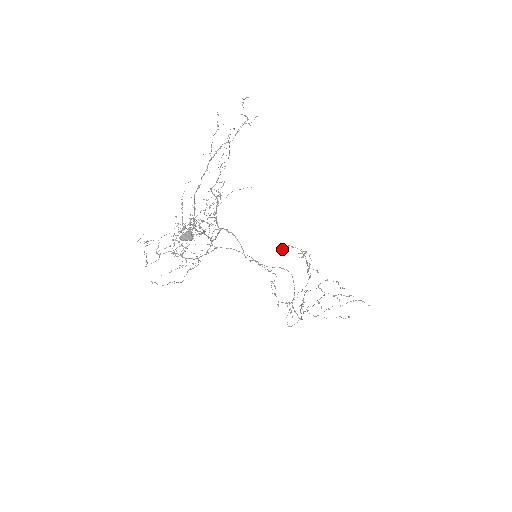
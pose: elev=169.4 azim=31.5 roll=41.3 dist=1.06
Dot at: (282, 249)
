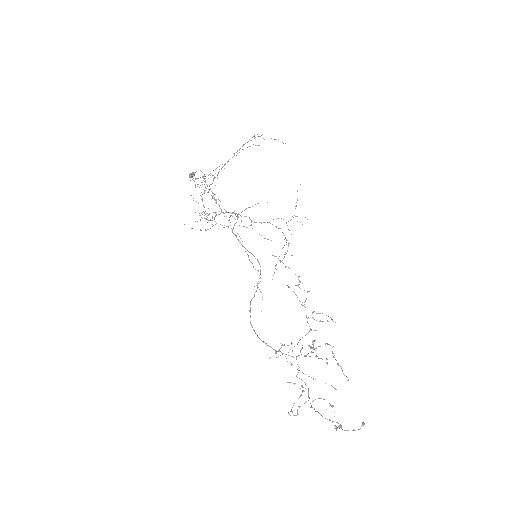
Dot at: (319, 313)
